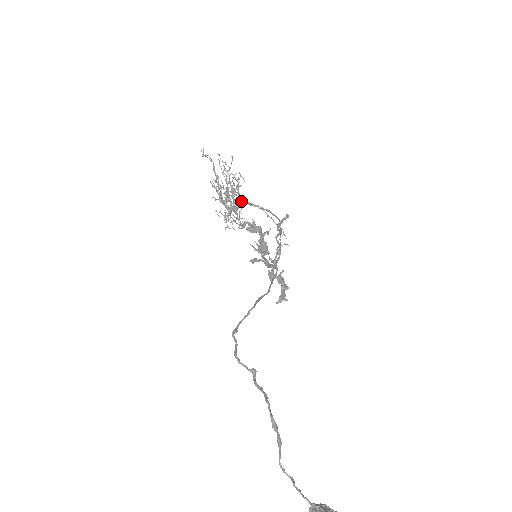
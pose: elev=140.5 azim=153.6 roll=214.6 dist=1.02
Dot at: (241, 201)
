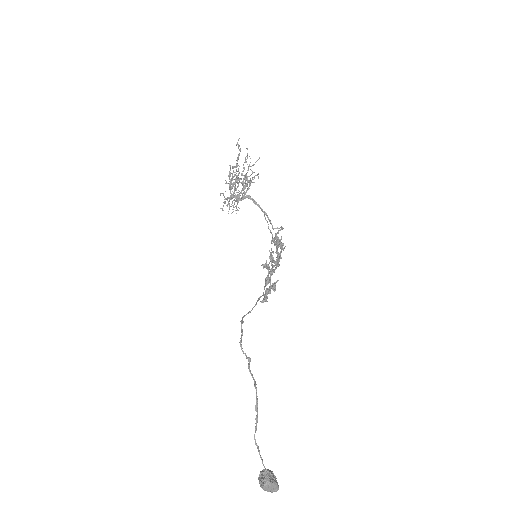
Dot at: (248, 196)
